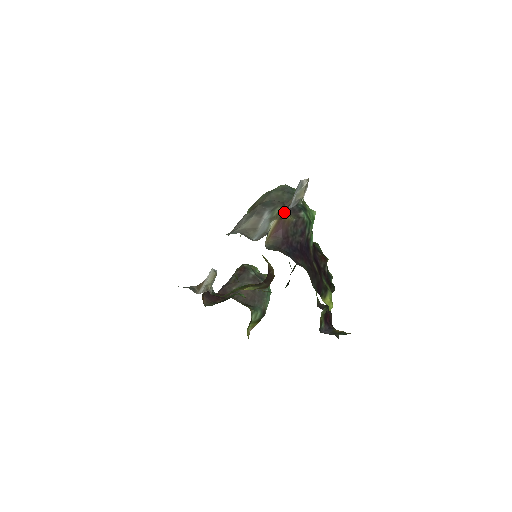
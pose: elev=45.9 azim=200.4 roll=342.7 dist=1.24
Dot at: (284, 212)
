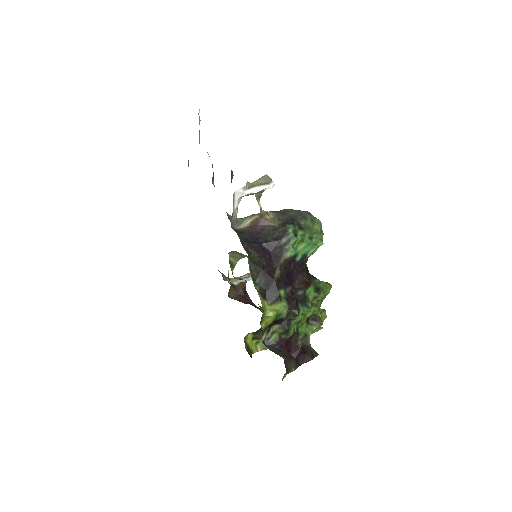
Dot at: (272, 216)
